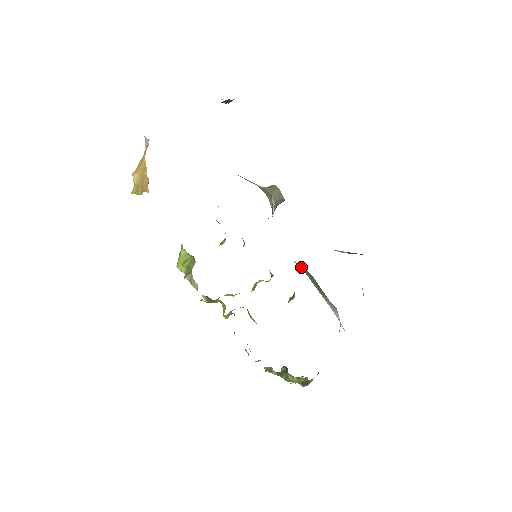
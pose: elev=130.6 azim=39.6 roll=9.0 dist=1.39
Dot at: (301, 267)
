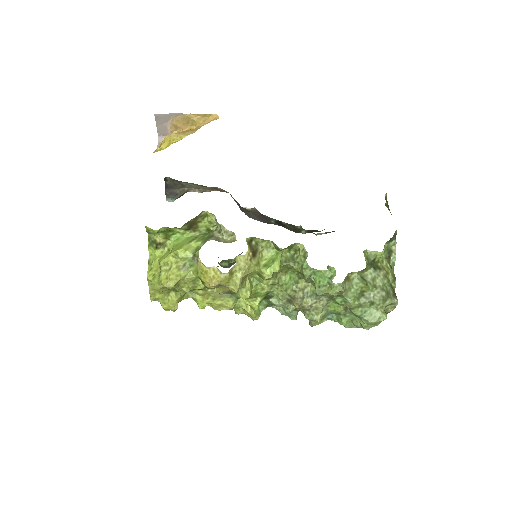
Dot at: occluded
